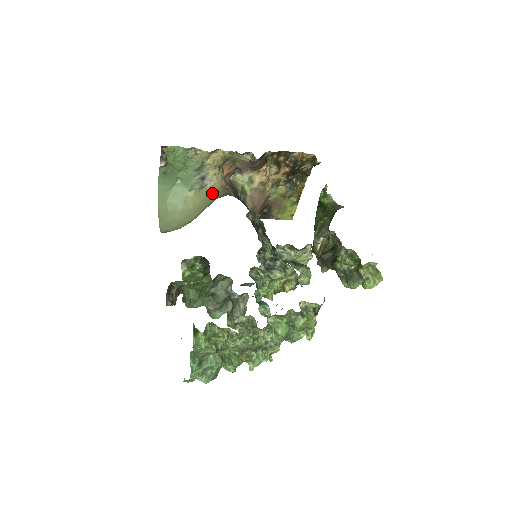
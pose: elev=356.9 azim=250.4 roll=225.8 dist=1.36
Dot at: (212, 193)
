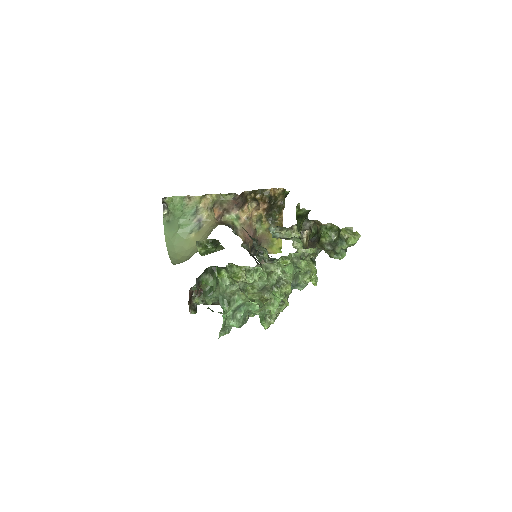
Dot at: (209, 229)
